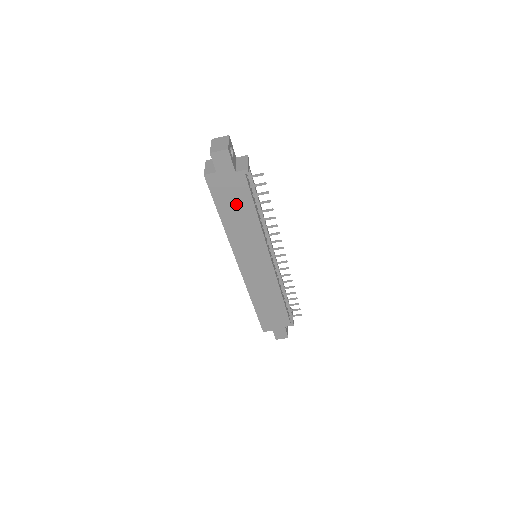
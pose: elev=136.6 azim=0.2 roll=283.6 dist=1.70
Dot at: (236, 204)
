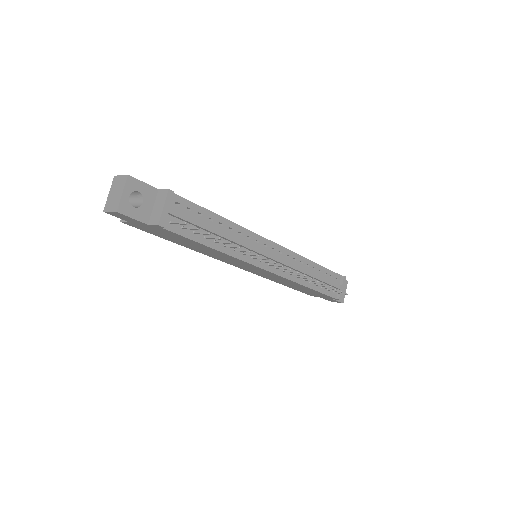
Dot at: (180, 240)
